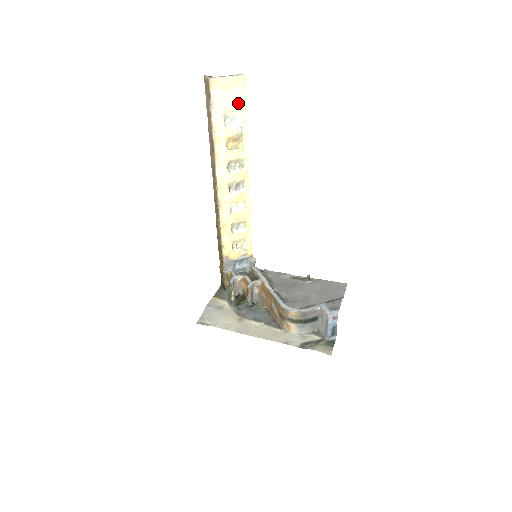
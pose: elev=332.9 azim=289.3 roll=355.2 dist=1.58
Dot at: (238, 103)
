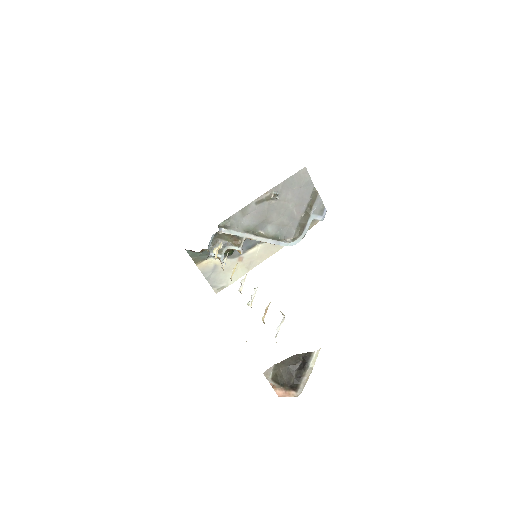
Dot at: occluded
